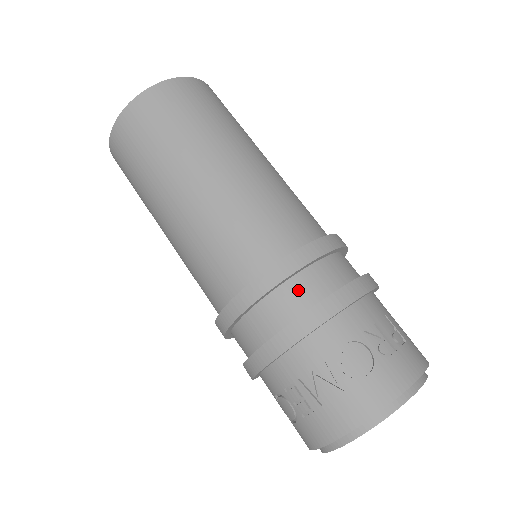
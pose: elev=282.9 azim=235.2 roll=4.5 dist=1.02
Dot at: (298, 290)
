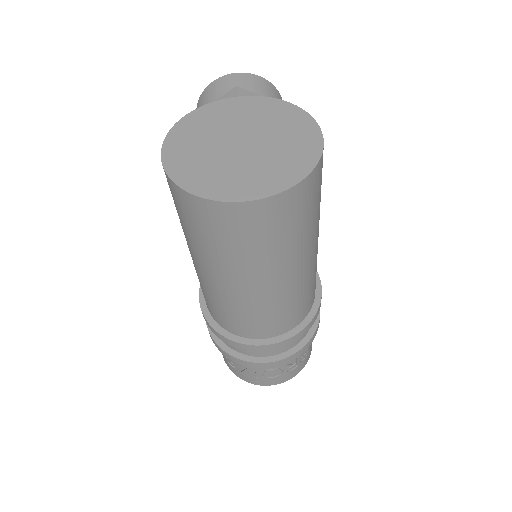
Dot at: occluded
